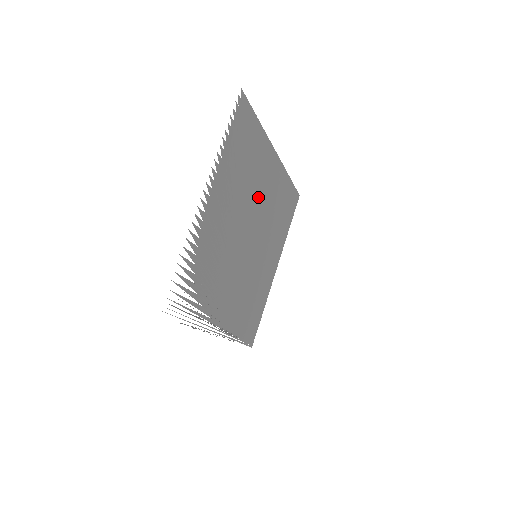
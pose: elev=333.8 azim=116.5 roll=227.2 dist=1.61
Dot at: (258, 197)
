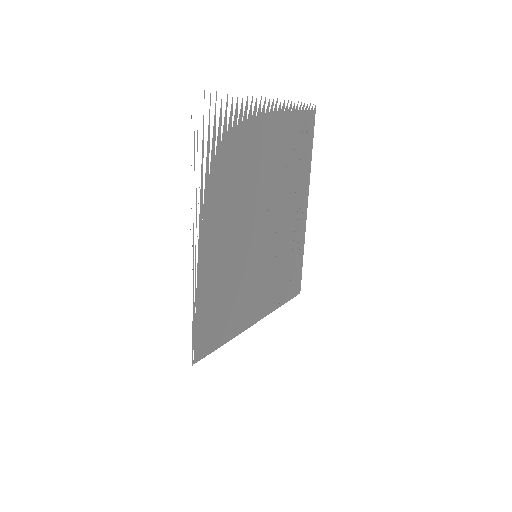
Dot at: (284, 206)
